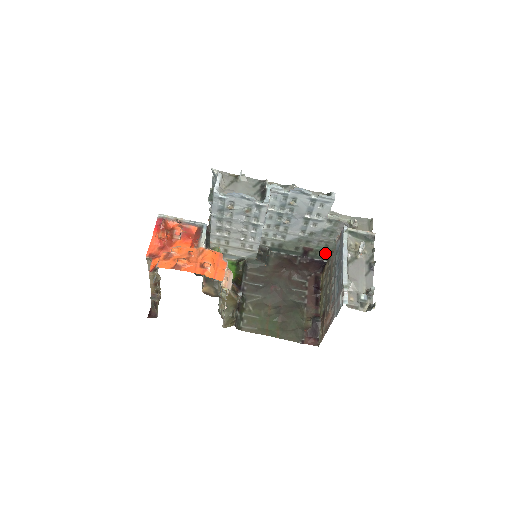
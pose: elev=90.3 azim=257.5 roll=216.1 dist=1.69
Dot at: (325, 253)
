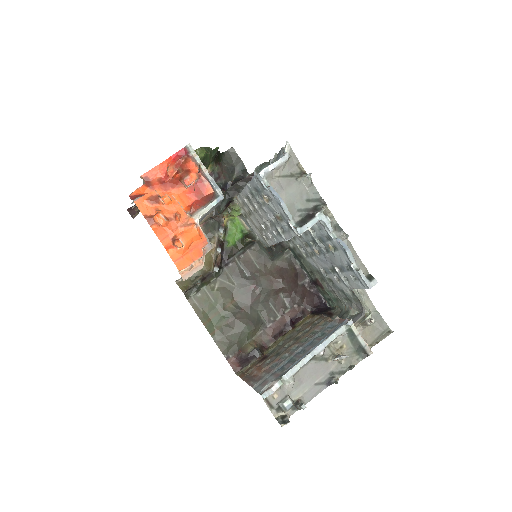
Dot at: (332, 301)
